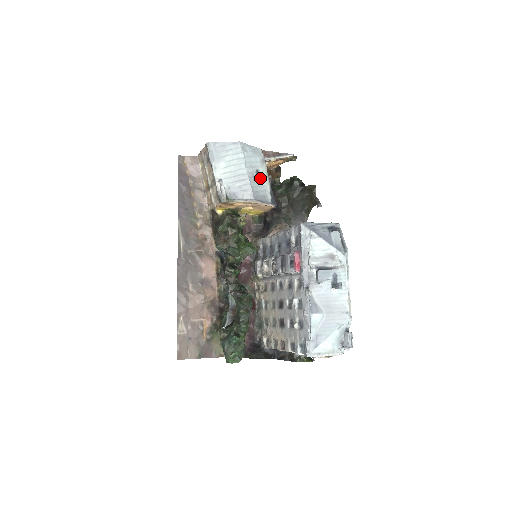
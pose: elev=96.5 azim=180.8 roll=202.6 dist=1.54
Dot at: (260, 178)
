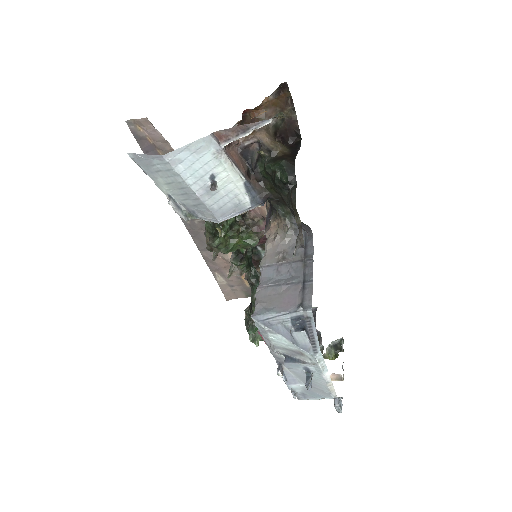
Dot at: (221, 184)
